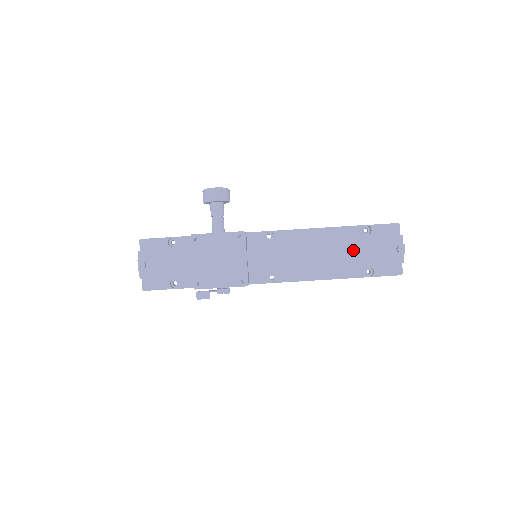
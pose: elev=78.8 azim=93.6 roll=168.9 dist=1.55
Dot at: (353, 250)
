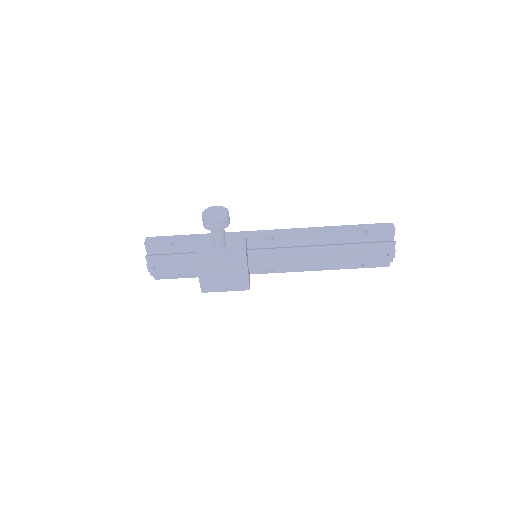
Dot at: (347, 257)
